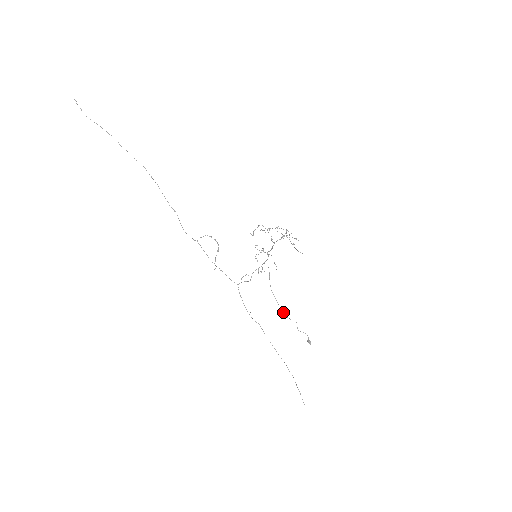
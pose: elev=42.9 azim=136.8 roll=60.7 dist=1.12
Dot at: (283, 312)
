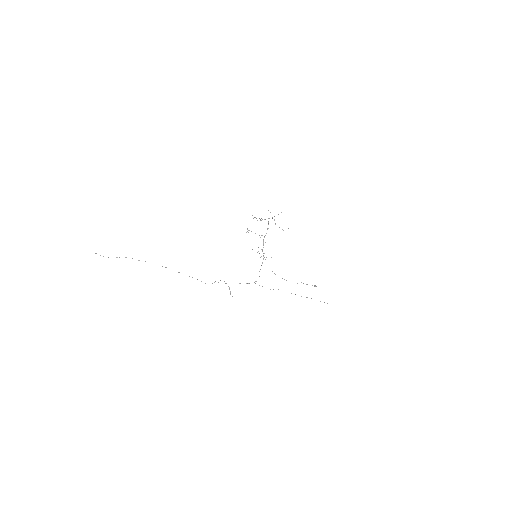
Dot at: occluded
